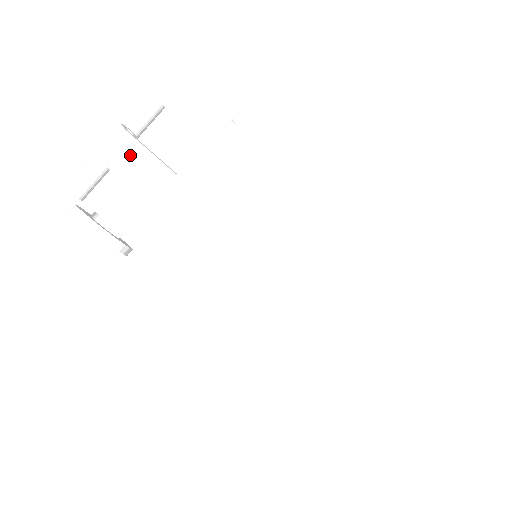
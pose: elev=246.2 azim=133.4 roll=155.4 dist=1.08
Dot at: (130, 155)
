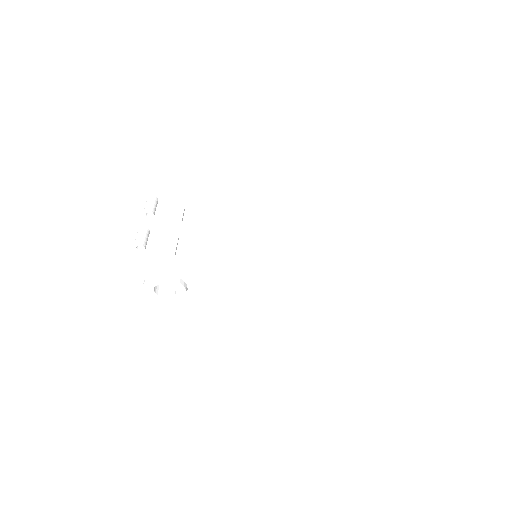
Dot at: (155, 226)
